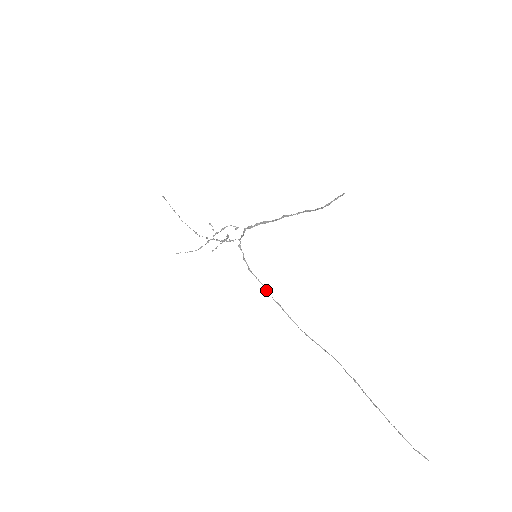
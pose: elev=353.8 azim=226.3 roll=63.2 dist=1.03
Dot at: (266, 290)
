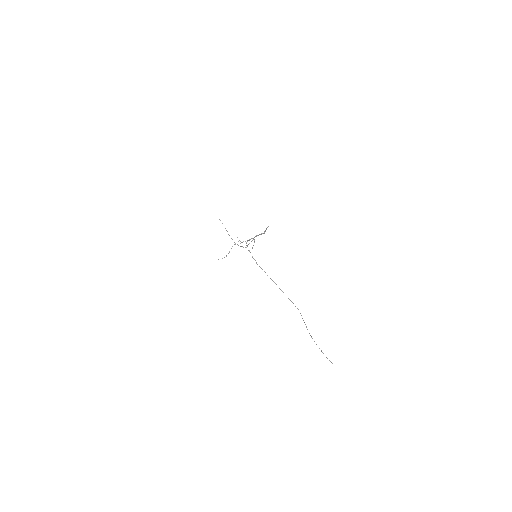
Dot at: occluded
